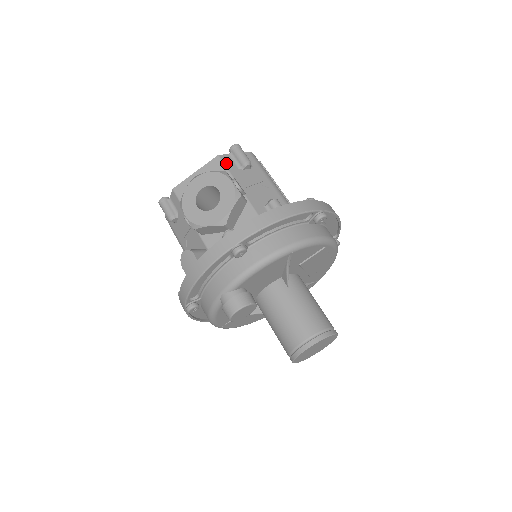
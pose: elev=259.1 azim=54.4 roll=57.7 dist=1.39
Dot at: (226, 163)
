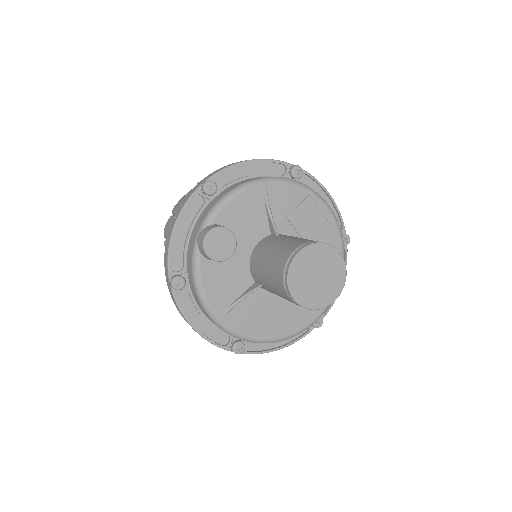
Dot at: occluded
